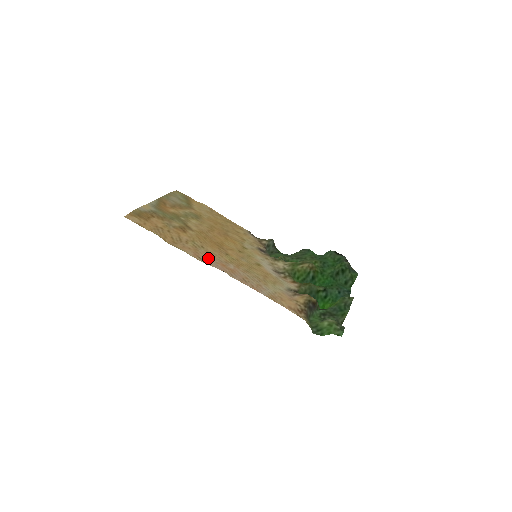
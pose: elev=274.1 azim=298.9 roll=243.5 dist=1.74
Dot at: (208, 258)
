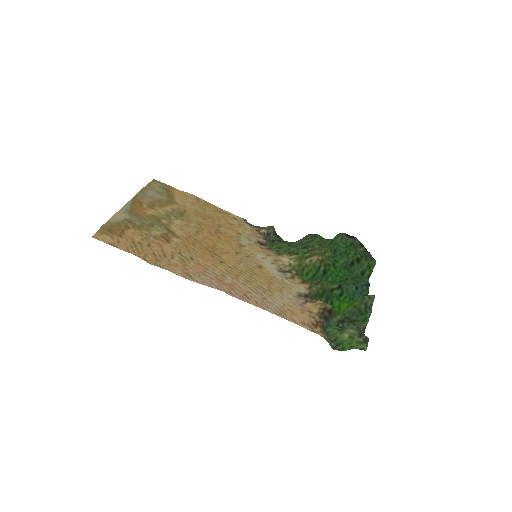
Dot at: (200, 274)
